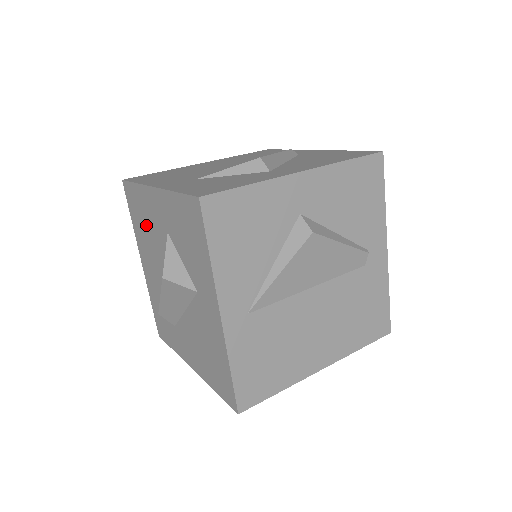
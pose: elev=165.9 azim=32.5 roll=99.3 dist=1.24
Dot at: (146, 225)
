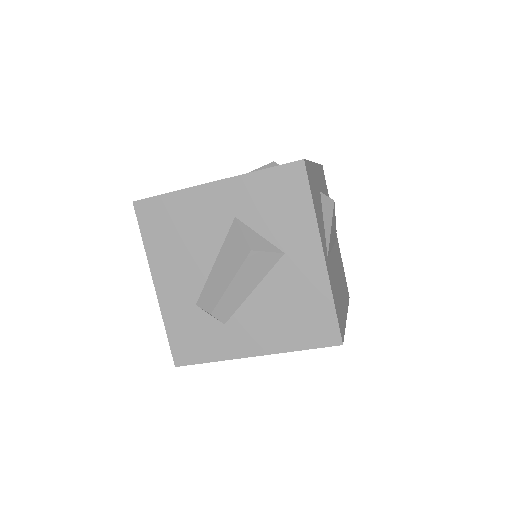
Dot at: (184, 231)
